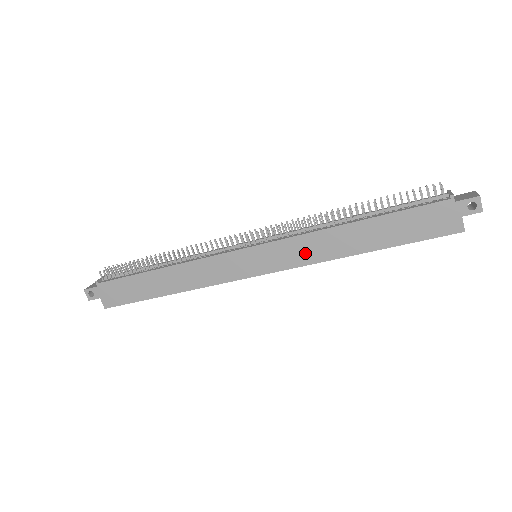
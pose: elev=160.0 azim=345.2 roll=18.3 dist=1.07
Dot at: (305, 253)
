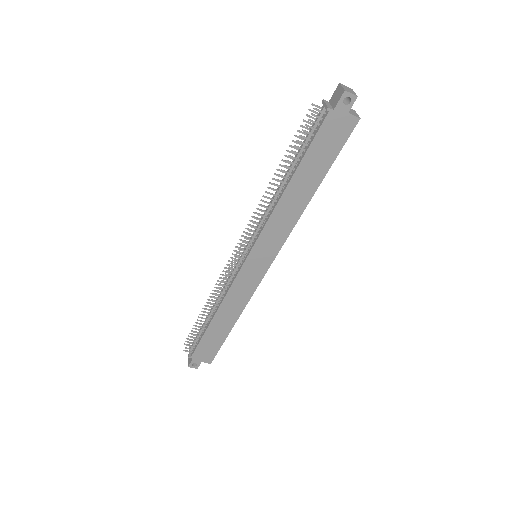
Dot at: (281, 229)
